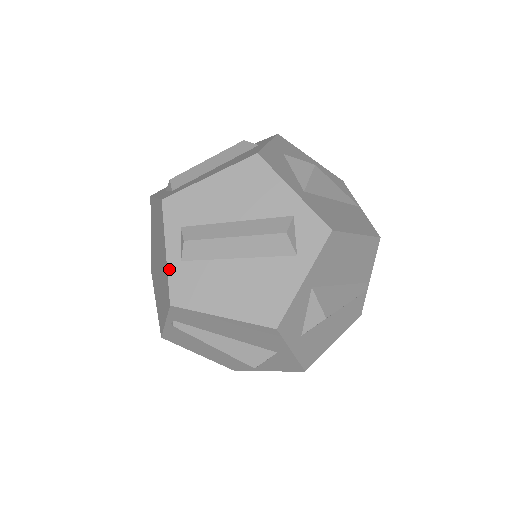
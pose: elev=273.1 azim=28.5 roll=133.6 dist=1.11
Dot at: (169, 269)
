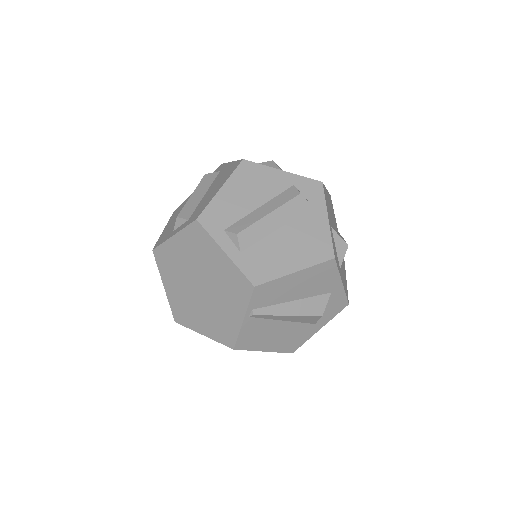
Dot at: (236, 263)
